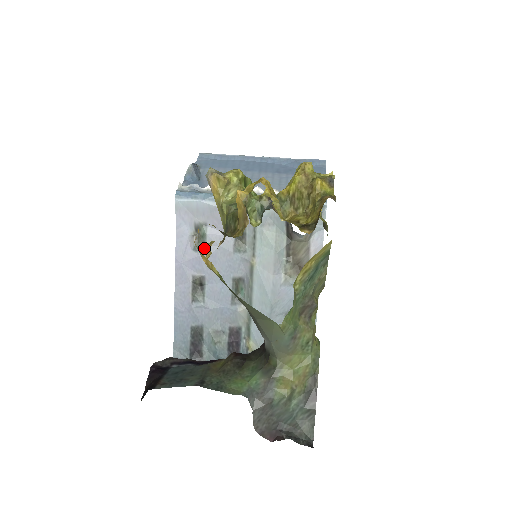
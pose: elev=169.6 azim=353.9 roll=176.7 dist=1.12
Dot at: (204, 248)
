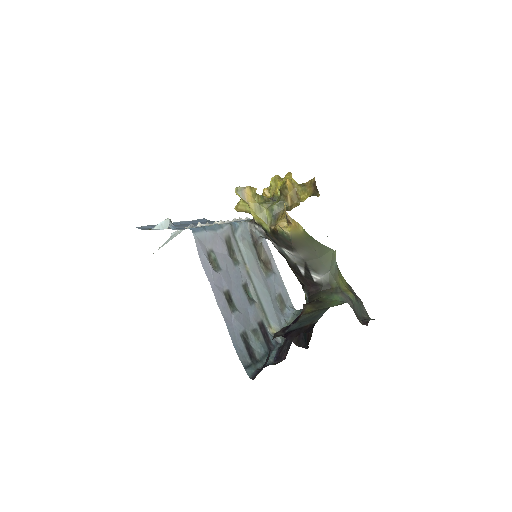
Dot at: (219, 268)
